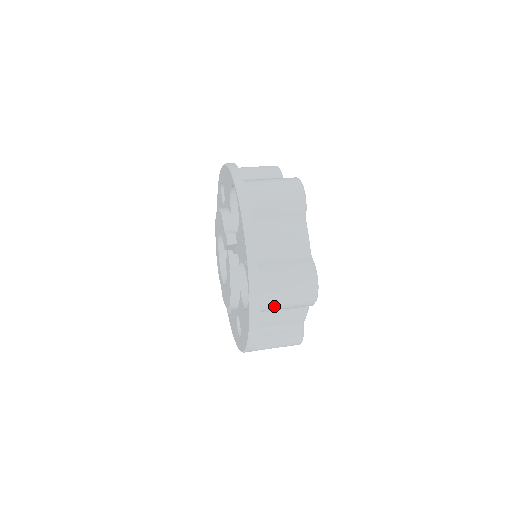
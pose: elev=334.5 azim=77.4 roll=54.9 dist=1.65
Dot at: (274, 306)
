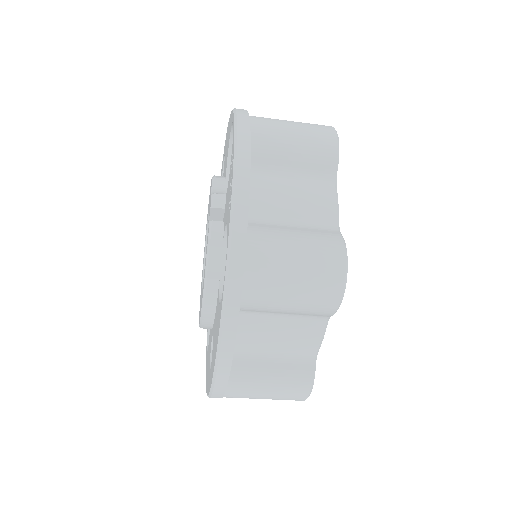
Dot at: (267, 296)
